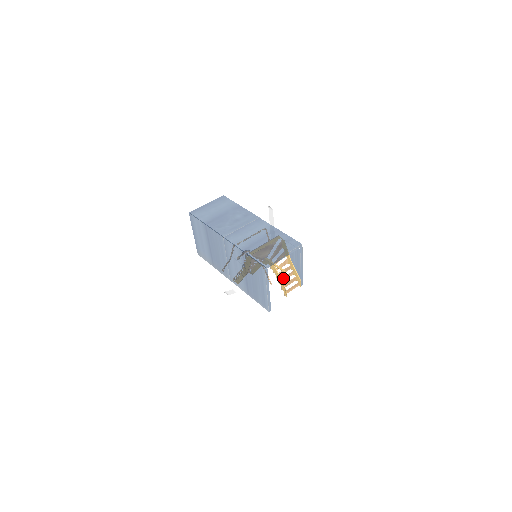
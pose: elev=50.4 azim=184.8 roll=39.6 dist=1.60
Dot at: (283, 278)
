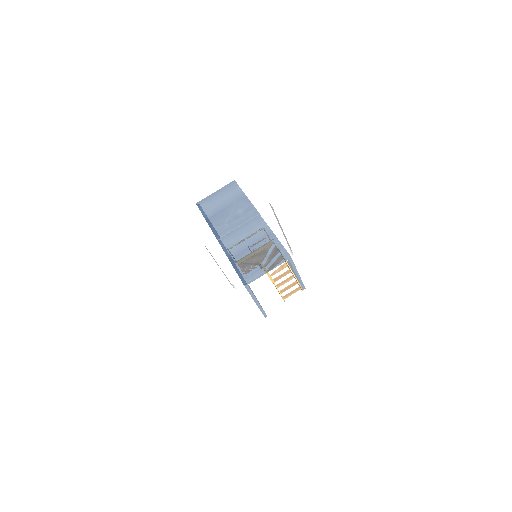
Dot at: (281, 283)
